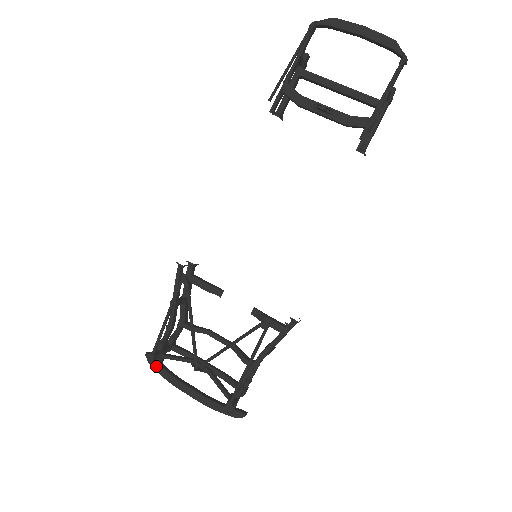
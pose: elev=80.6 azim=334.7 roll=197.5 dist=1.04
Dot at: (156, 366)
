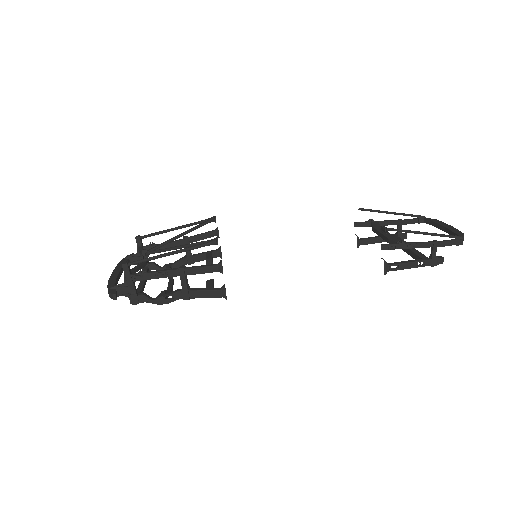
Dot at: (127, 257)
